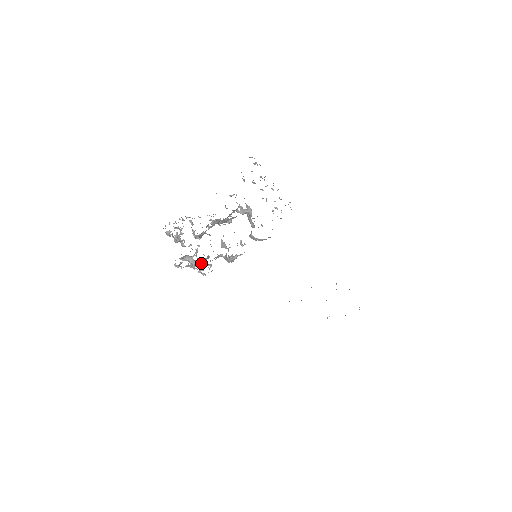
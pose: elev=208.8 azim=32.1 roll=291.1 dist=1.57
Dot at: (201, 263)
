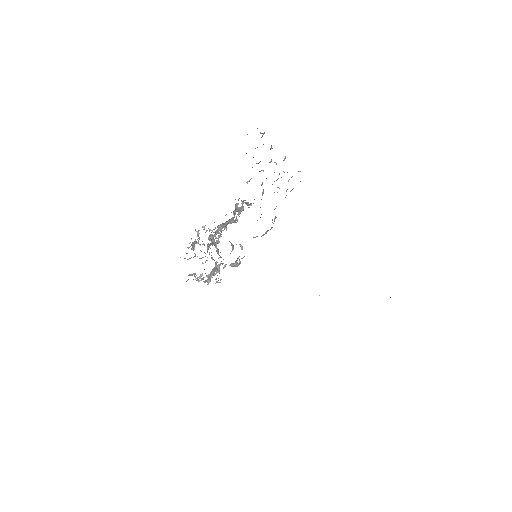
Dot at: occluded
